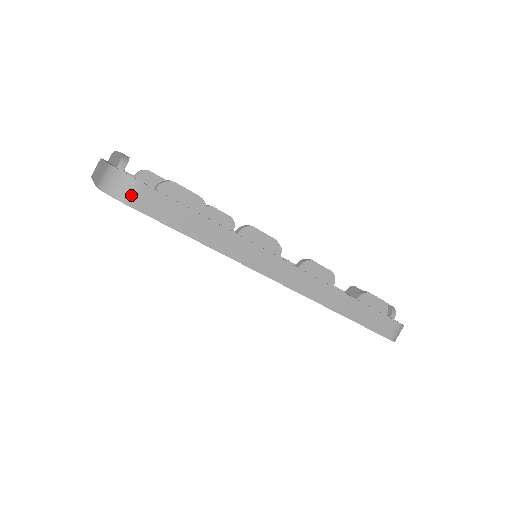
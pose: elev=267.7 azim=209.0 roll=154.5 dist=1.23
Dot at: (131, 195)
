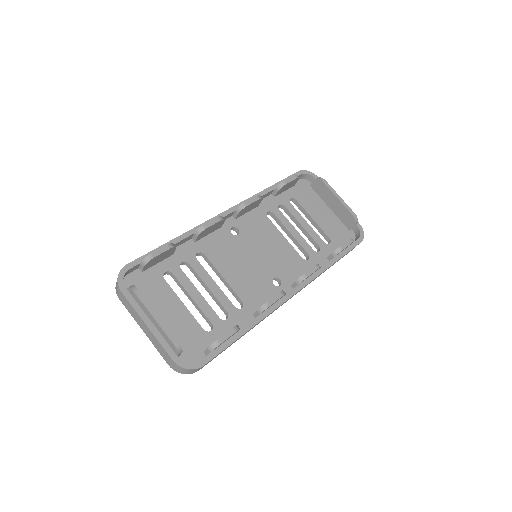
Dot at: occluded
